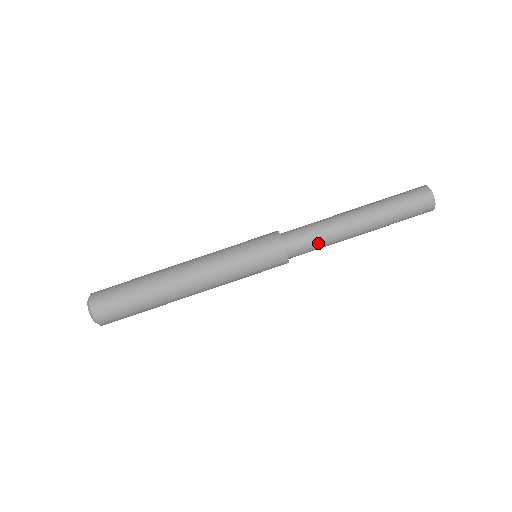
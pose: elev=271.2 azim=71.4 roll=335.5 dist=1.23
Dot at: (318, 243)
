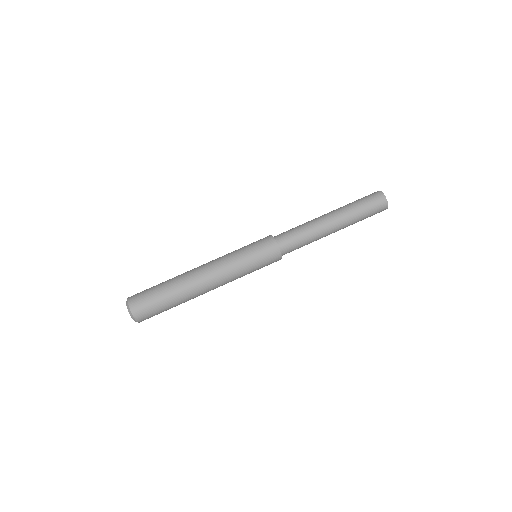
Dot at: occluded
